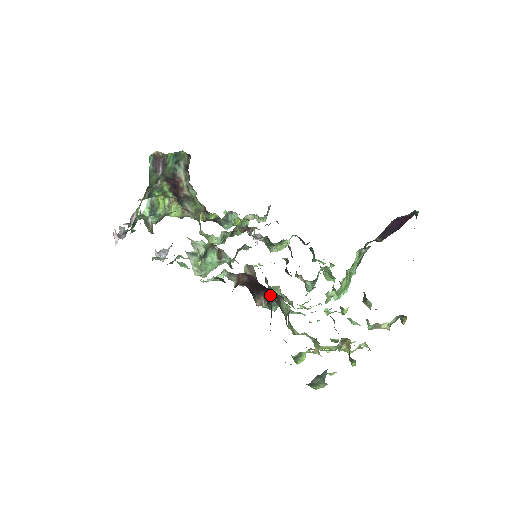
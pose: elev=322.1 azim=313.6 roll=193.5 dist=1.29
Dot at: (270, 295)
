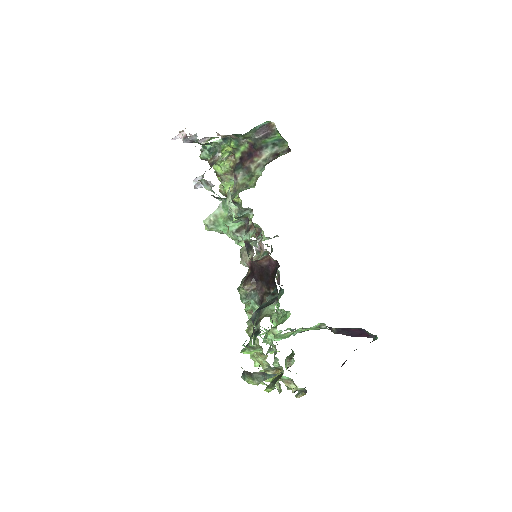
Dot at: (264, 290)
